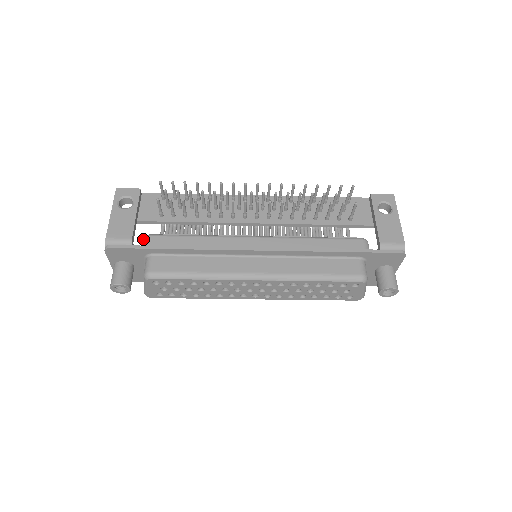
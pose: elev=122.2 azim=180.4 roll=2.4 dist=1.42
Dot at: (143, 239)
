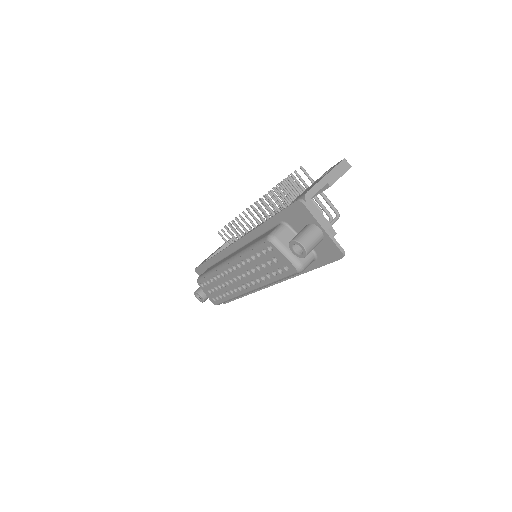
Dot at: occluded
